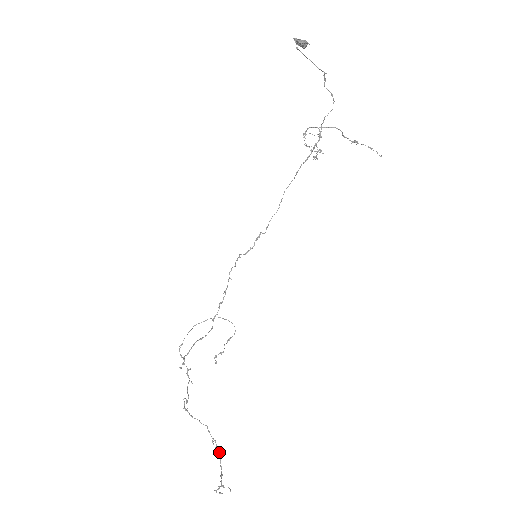
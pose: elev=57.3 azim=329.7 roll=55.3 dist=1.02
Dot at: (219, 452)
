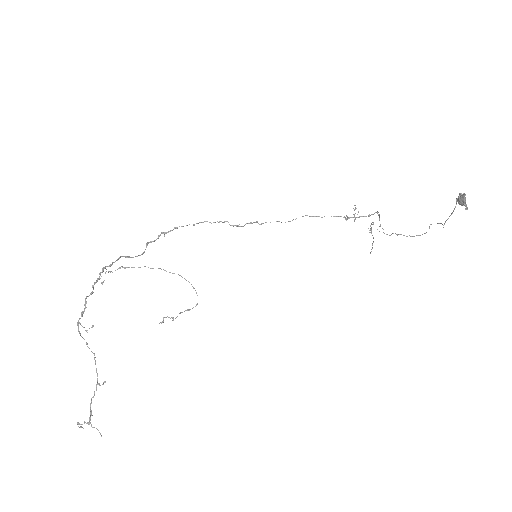
Dot at: occluded
